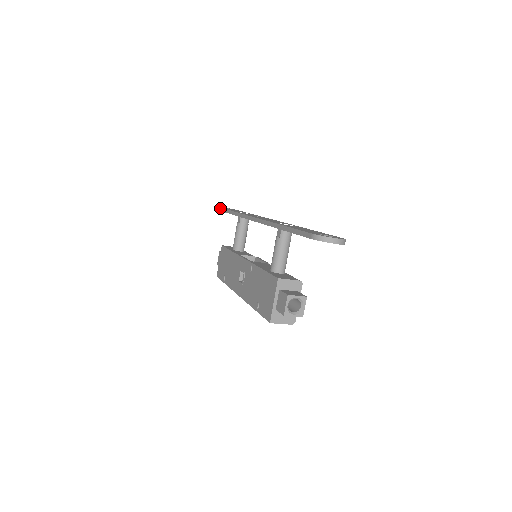
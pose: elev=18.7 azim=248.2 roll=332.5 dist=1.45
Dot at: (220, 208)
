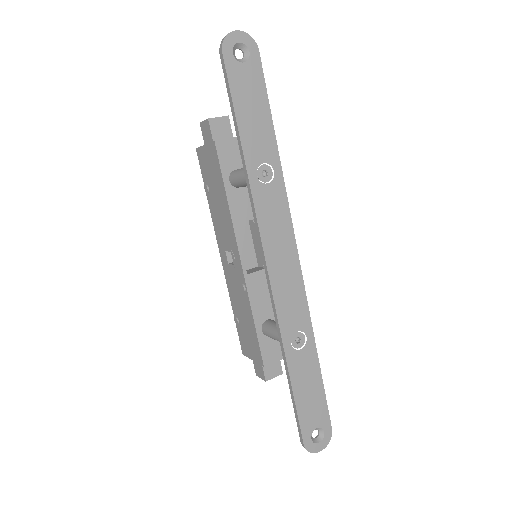
Dot at: (228, 87)
